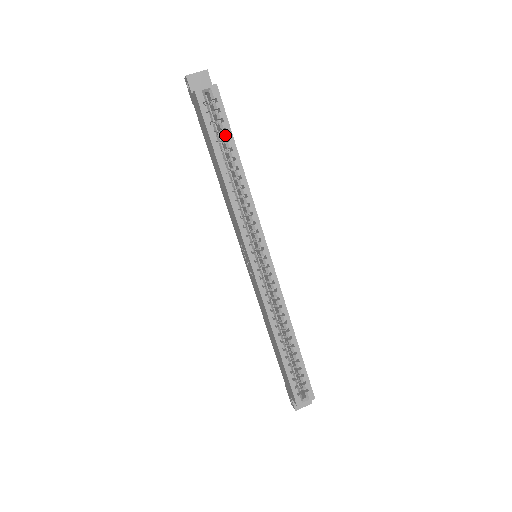
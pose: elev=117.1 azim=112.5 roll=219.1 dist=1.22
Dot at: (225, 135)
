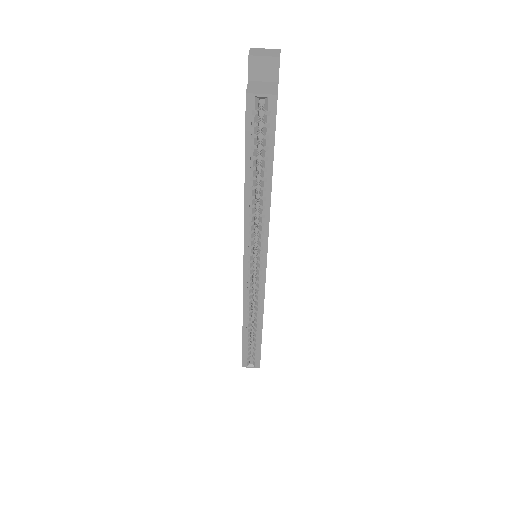
Dot at: (265, 153)
